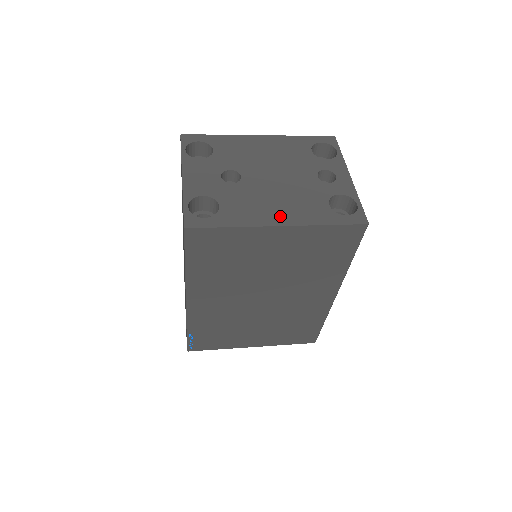
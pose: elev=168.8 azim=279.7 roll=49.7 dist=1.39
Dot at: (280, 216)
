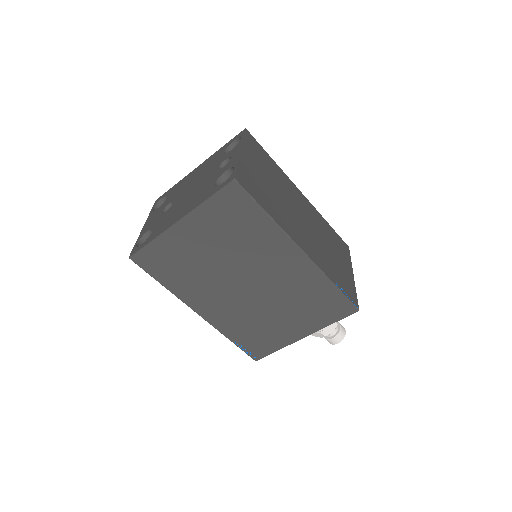
Dot at: (181, 214)
